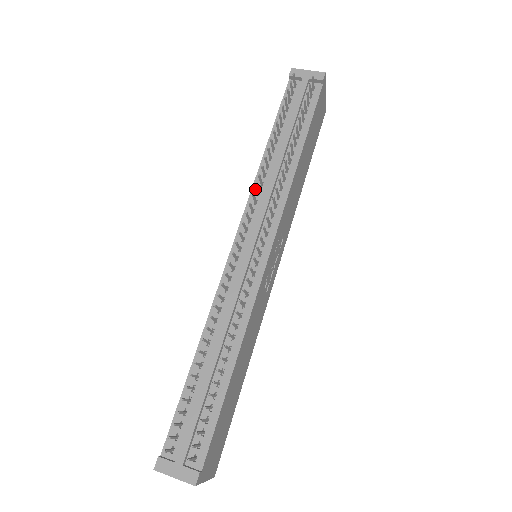
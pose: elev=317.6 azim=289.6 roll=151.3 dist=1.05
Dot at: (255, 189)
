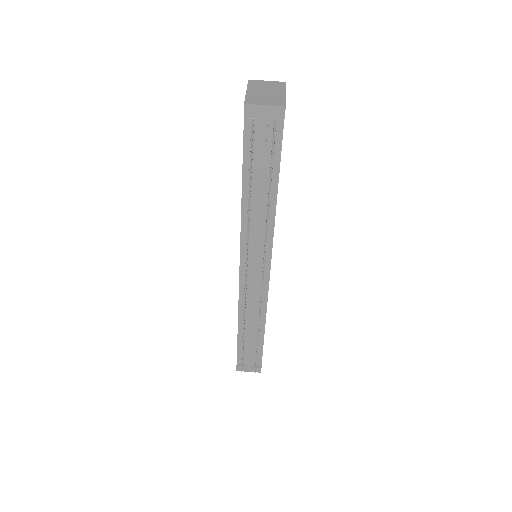
Dot at: (244, 230)
